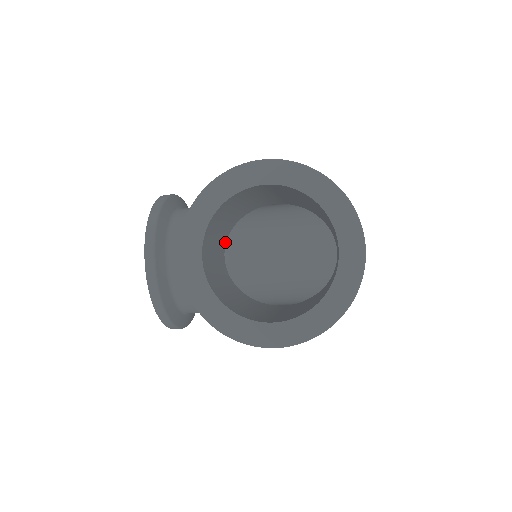
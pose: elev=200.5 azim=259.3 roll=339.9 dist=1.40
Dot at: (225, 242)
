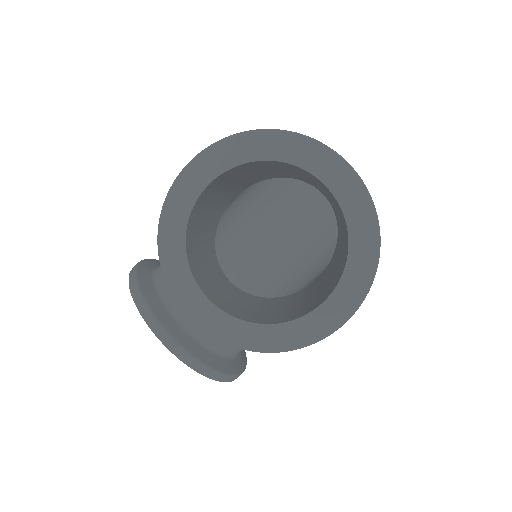
Dot at: (218, 266)
